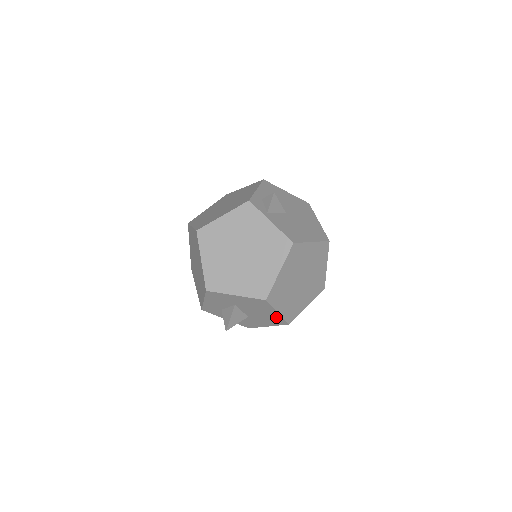
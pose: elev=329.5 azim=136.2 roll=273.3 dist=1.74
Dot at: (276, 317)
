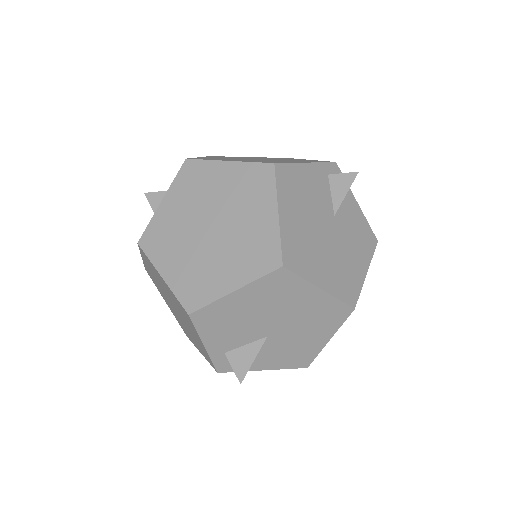
Dot at: occluded
